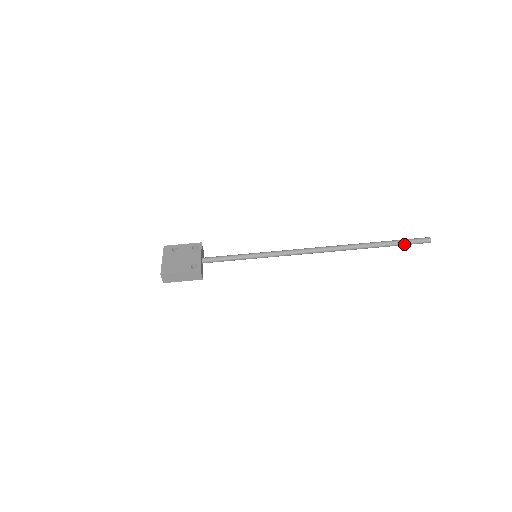
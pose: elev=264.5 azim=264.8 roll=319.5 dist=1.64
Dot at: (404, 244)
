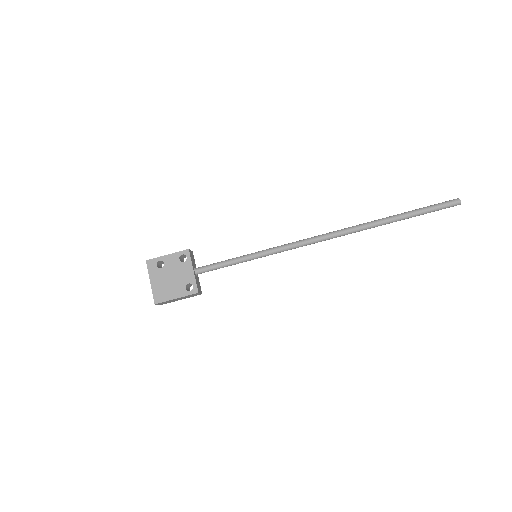
Dot at: occluded
